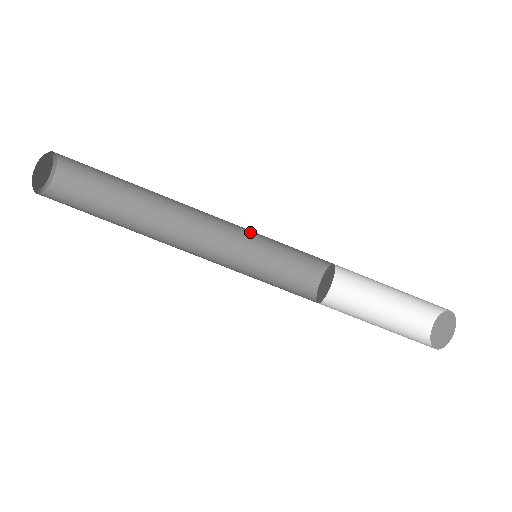
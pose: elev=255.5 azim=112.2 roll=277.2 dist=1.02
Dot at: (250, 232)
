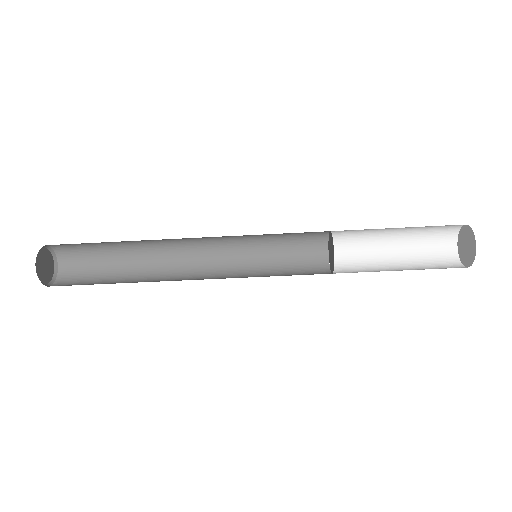
Dot at: occluded
